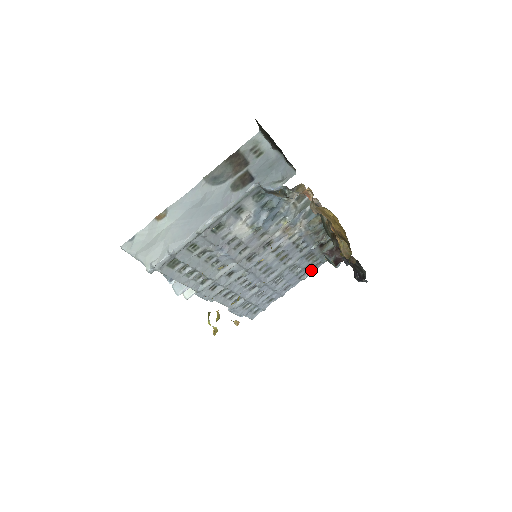
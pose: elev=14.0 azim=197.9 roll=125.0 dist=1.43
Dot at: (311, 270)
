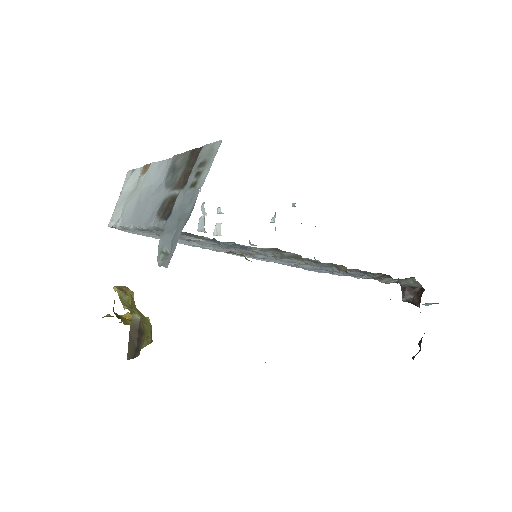
Dot at: occluded
